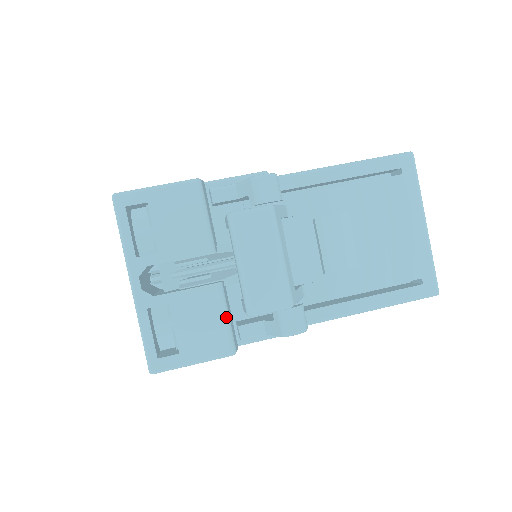
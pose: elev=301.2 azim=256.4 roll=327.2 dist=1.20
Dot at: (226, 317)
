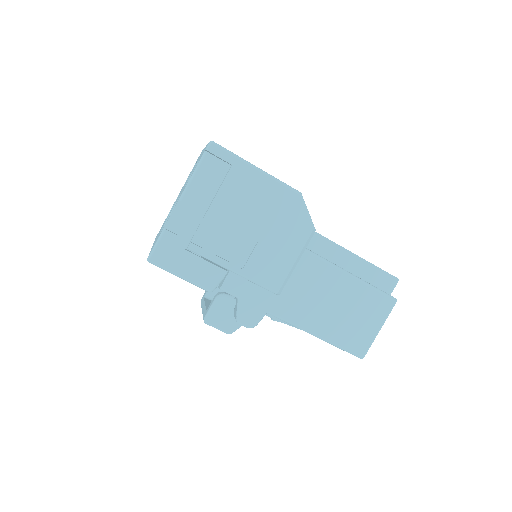
Dot at: occluded
